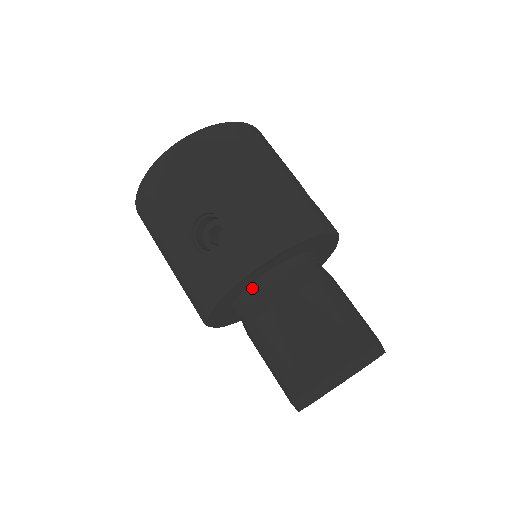
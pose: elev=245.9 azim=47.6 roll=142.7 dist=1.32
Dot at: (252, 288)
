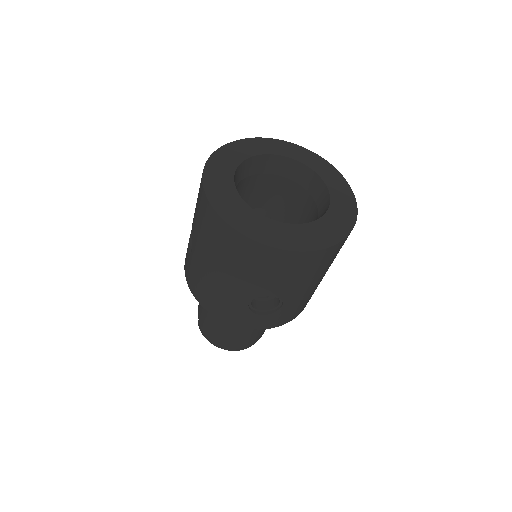
Dot at: occluded
